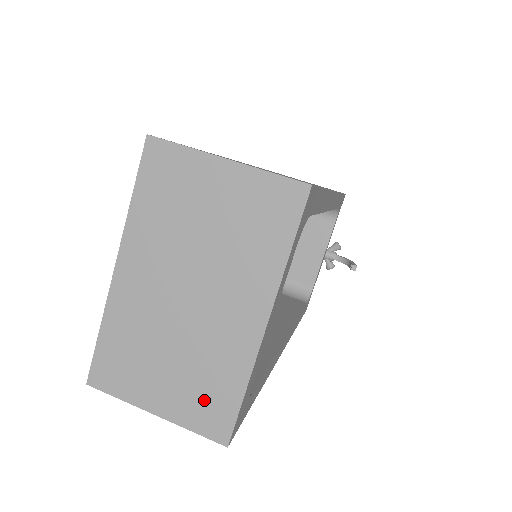
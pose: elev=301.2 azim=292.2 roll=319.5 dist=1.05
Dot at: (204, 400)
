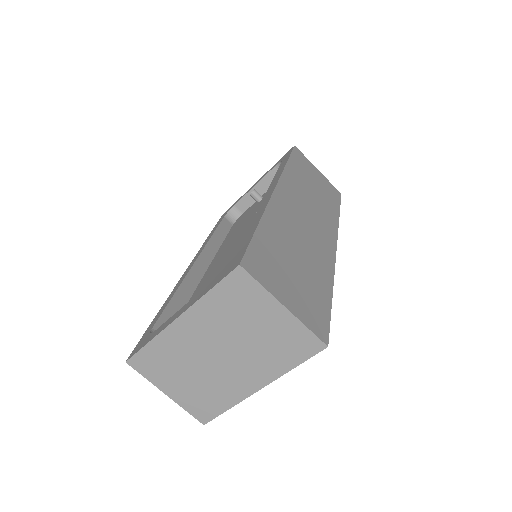
Dot at: (201, 402)
